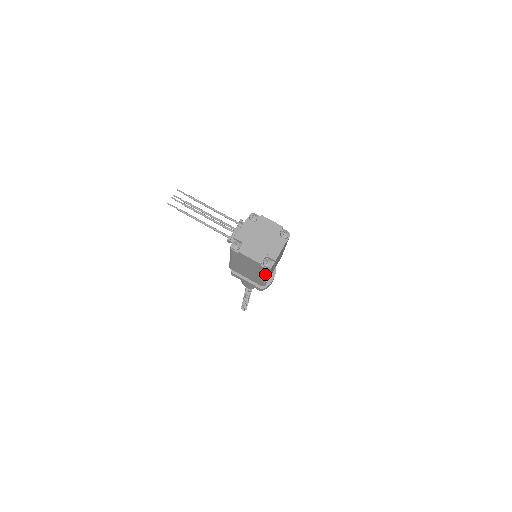
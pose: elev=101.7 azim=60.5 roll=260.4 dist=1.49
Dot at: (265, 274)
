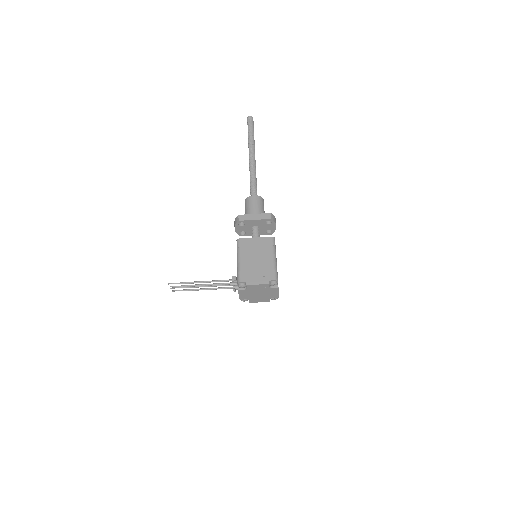
Dot at: occluded
